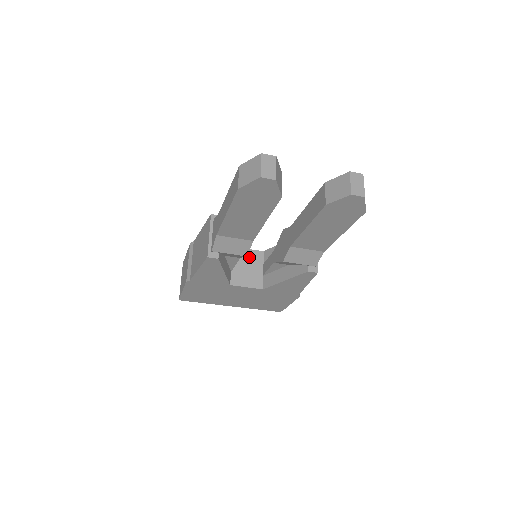
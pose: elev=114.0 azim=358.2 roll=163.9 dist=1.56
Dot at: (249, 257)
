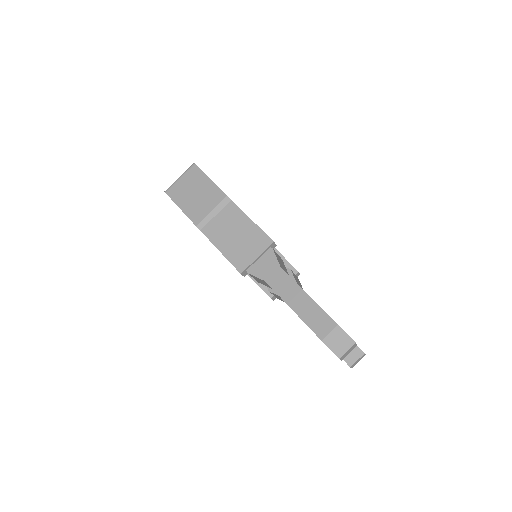
Dot at: occluded
